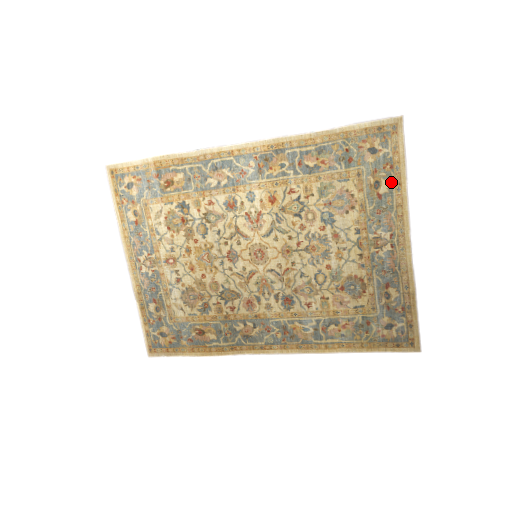
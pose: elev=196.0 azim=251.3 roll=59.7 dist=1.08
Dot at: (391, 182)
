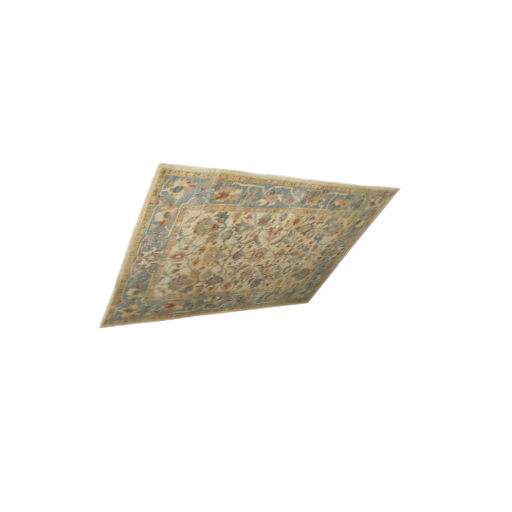
Dot at: (366, 222)
